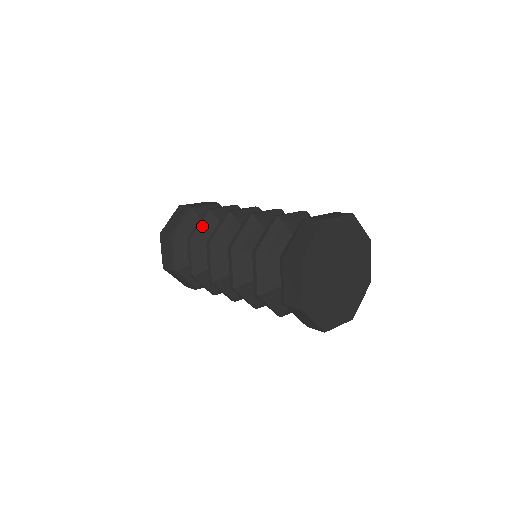
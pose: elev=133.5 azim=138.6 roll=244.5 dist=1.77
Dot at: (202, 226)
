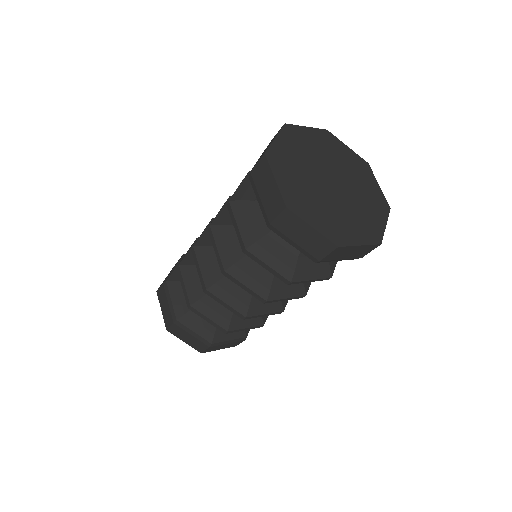
Dot at: (188, 284)
